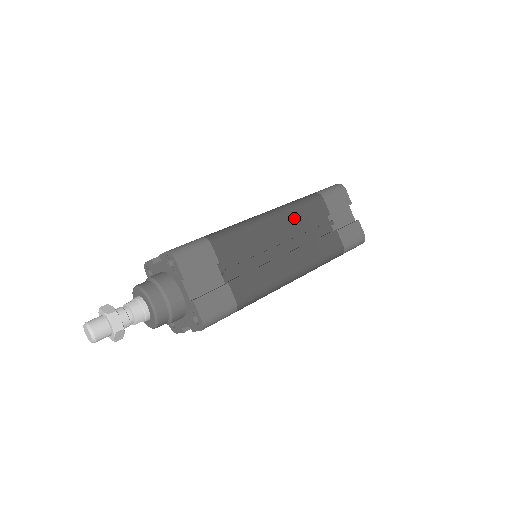
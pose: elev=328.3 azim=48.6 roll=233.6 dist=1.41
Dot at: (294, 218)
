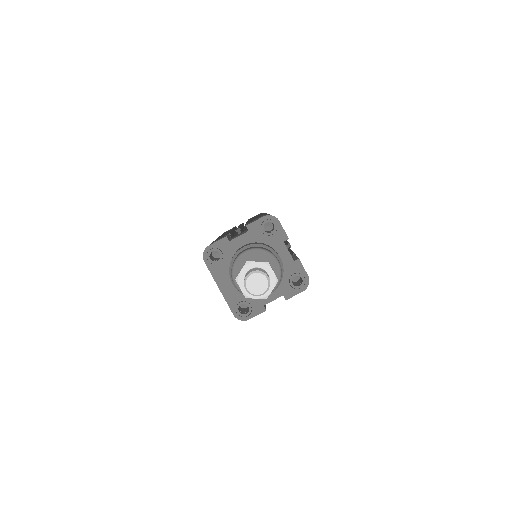
Dot at: occluded
